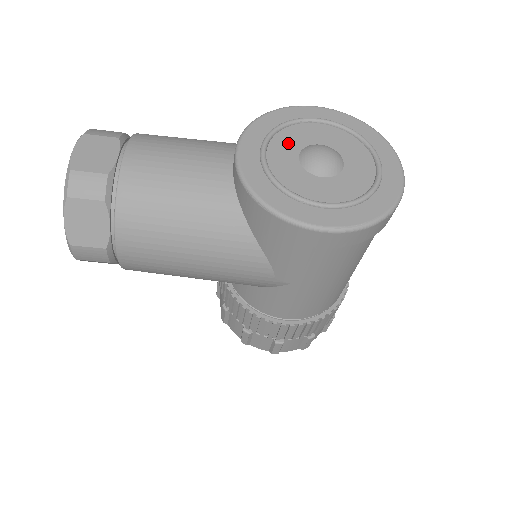
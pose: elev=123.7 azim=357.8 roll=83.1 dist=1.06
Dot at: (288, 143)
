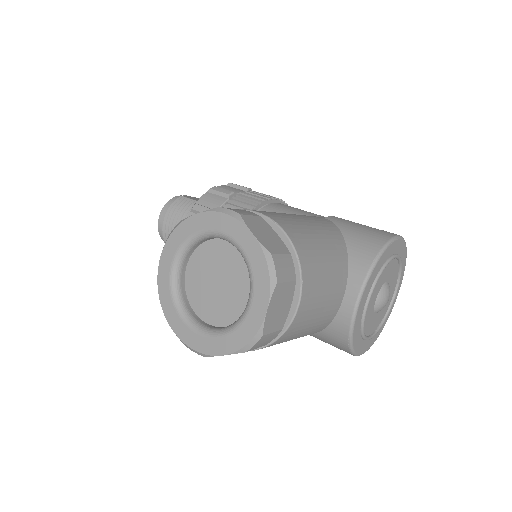
Dot at: (378, 286)
